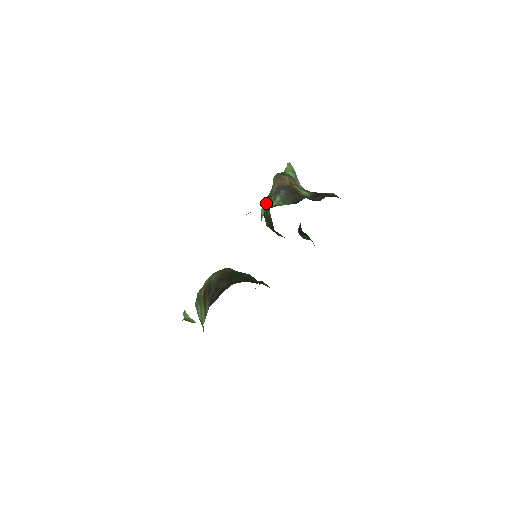
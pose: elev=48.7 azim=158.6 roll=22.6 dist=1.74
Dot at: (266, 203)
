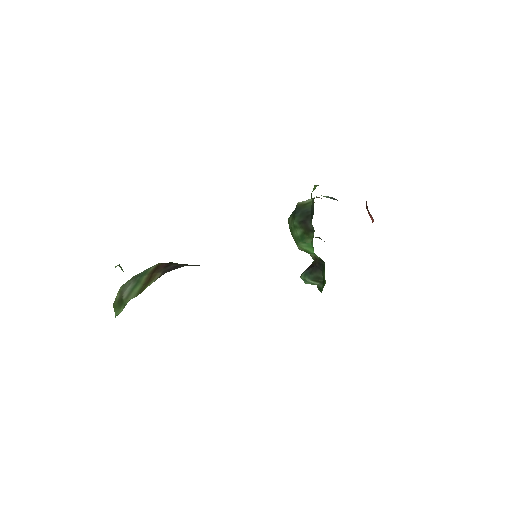
Dot at: (307, 200)
